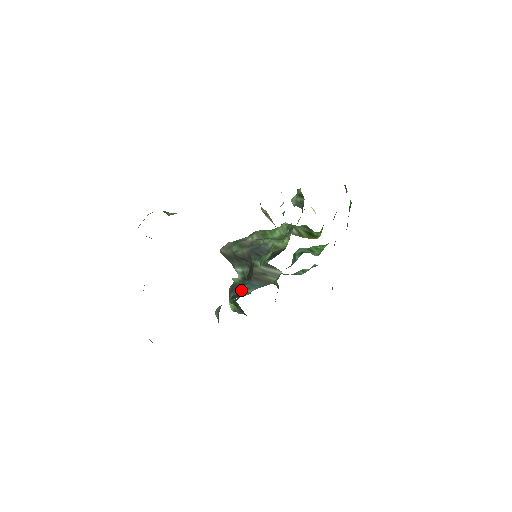
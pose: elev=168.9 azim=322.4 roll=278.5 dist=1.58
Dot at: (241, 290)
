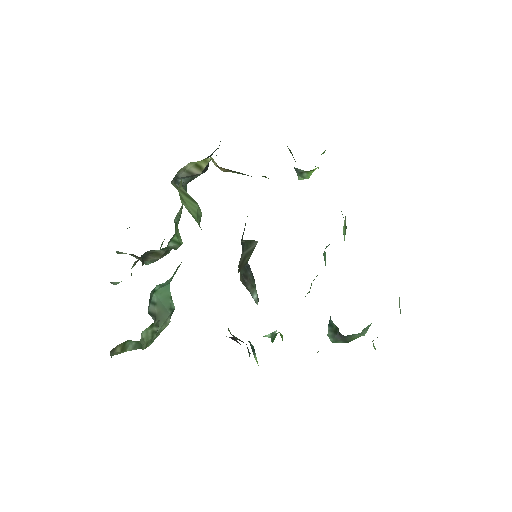
Dot at: occluded
